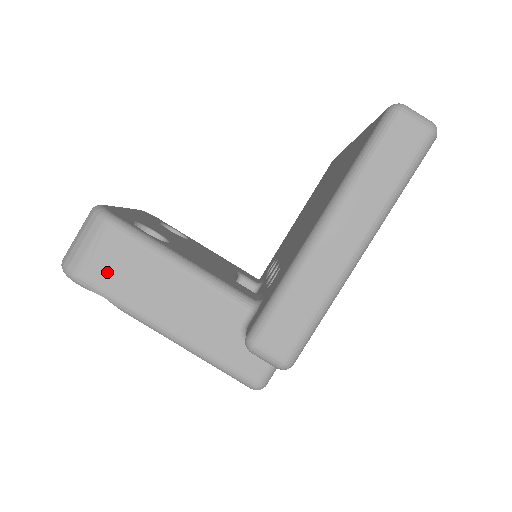
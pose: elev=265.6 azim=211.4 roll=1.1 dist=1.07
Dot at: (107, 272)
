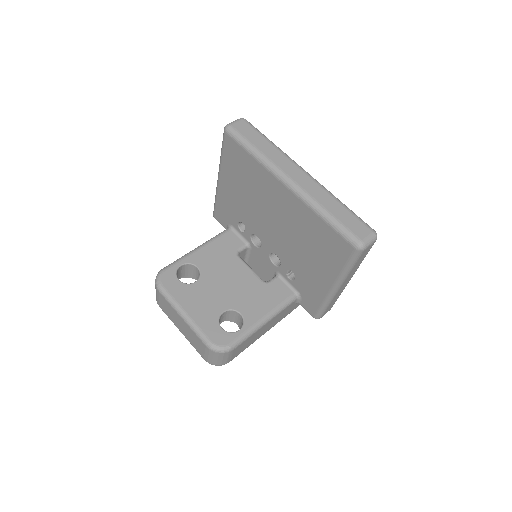
Dot at: (239, 351)
